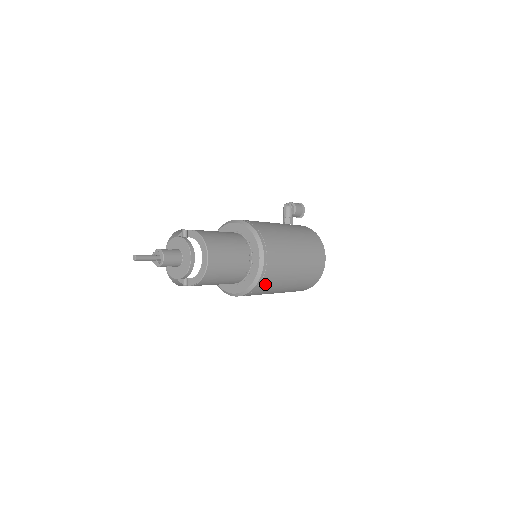
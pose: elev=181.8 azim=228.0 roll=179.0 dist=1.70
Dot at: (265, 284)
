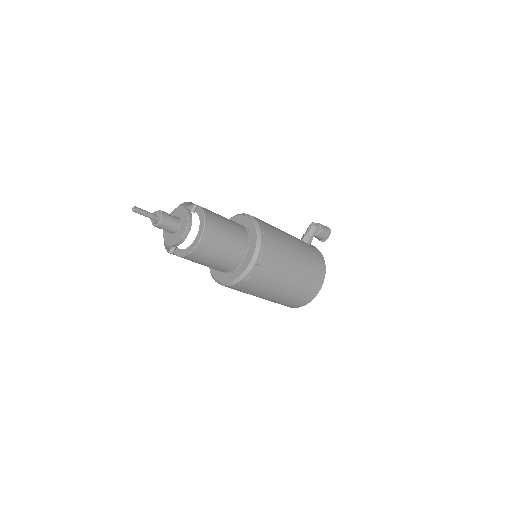
Dot at: (245, 287)
